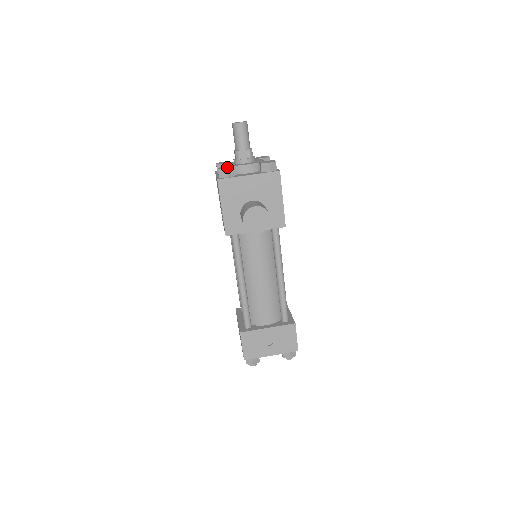
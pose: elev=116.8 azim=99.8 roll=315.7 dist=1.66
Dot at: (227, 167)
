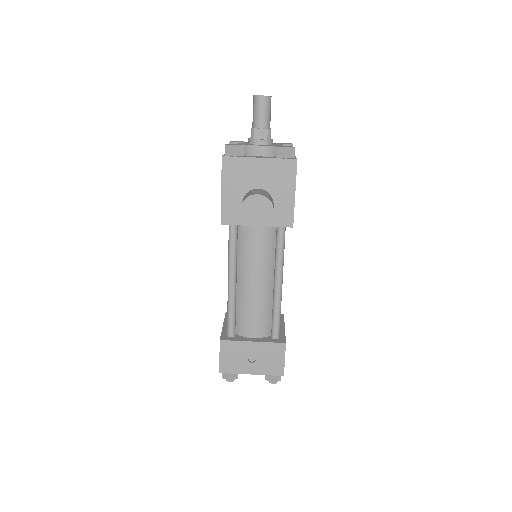
Dot at: (237, 144)
